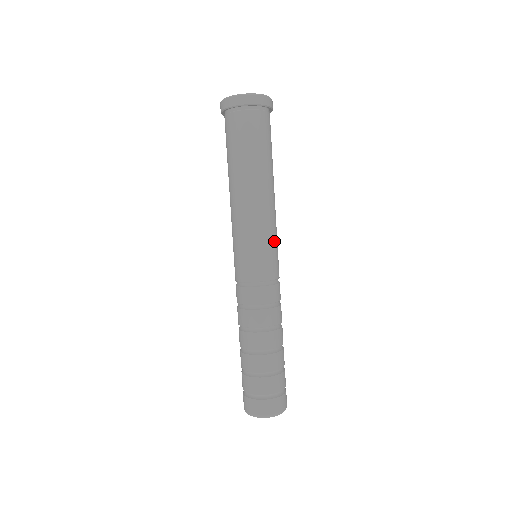
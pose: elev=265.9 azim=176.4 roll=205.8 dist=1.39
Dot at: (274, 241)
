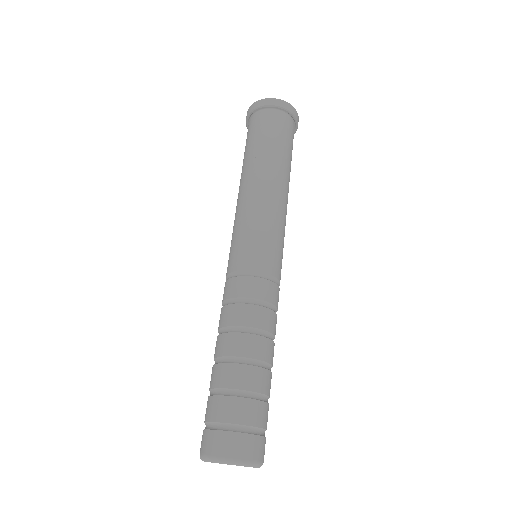
Dot at: (281, 238)
